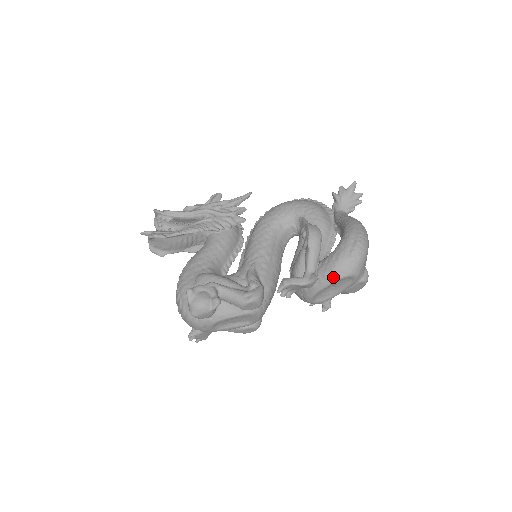
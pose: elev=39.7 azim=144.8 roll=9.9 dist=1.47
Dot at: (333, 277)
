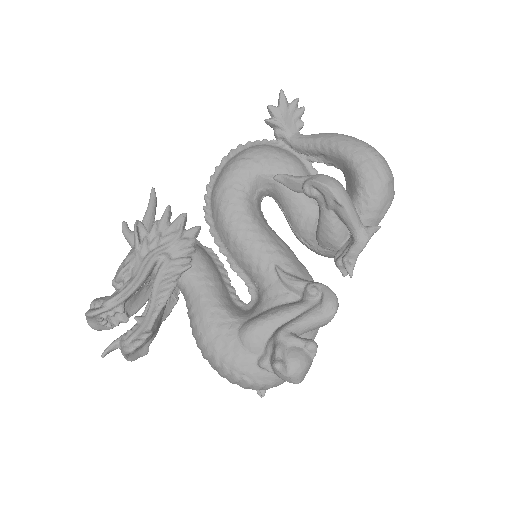
Dot at: (382, 214)
